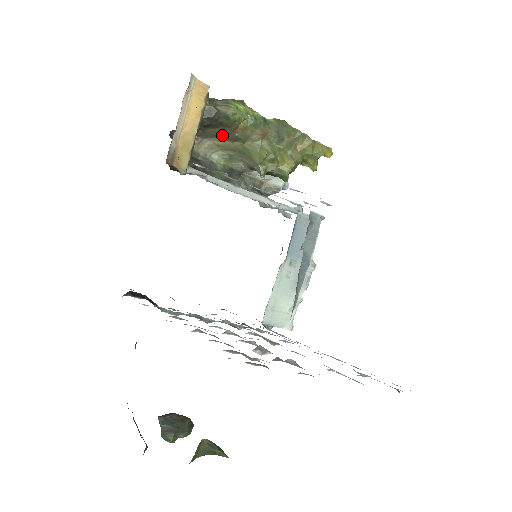
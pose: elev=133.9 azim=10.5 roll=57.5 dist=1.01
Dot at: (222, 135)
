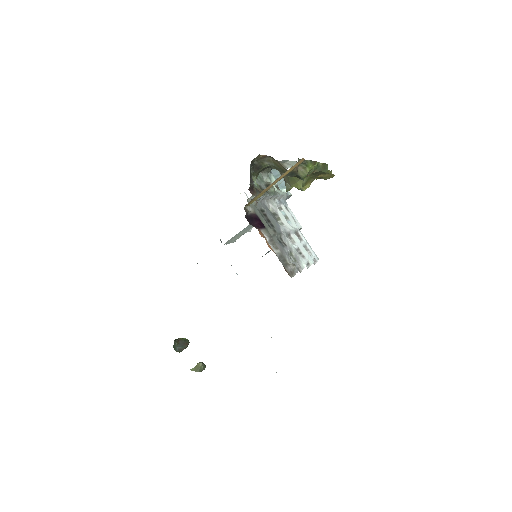
Dot at: occluded
